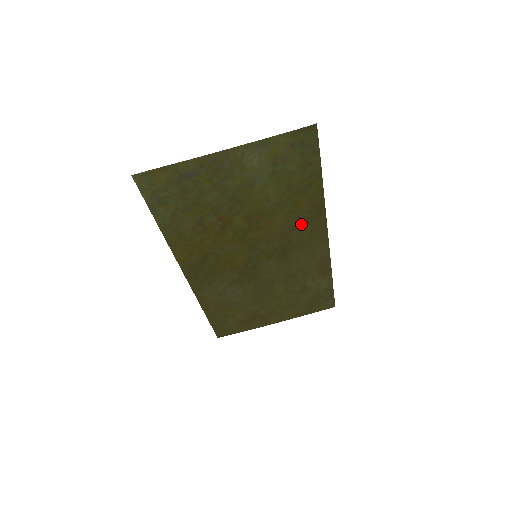
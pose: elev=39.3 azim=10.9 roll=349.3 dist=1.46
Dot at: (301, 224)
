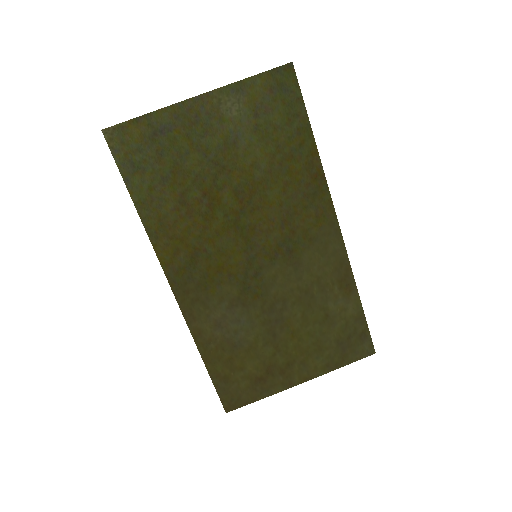
Dot at: (302, 204)
